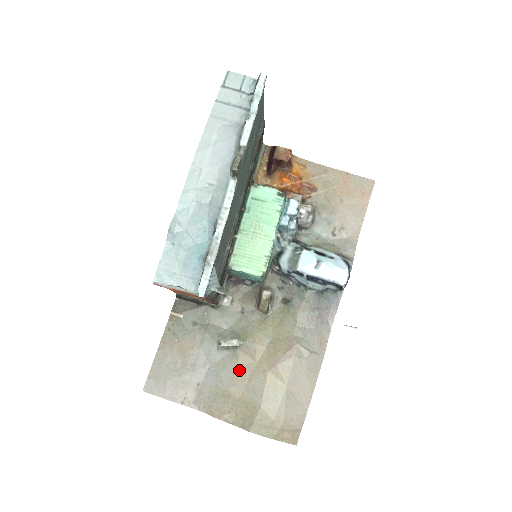
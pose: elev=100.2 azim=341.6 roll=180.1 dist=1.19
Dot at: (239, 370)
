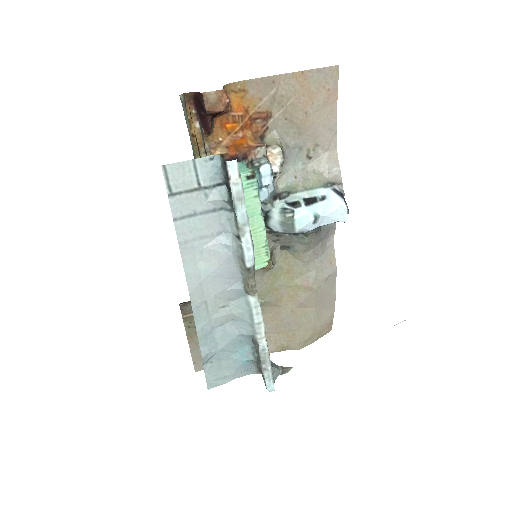
Dot at: (269, 318)
